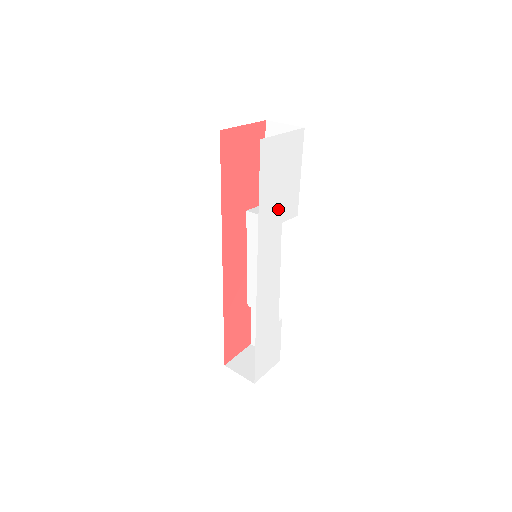
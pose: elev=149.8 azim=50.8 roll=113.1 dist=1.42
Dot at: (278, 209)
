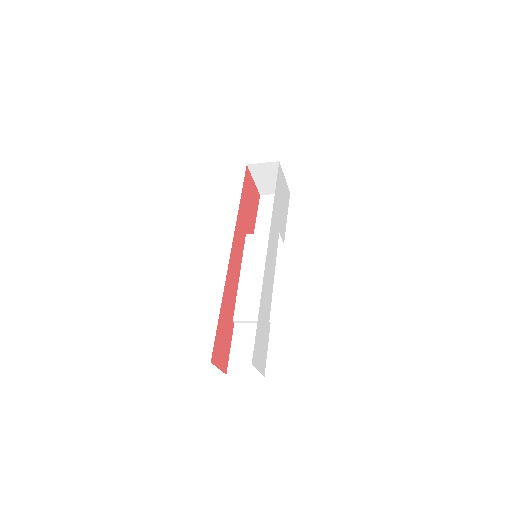
Dot at: (279, 219)
